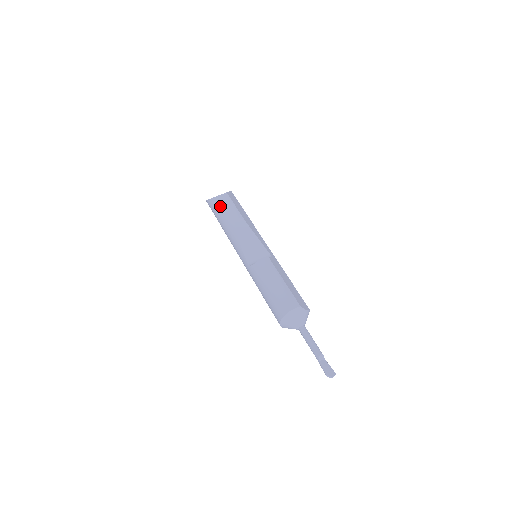
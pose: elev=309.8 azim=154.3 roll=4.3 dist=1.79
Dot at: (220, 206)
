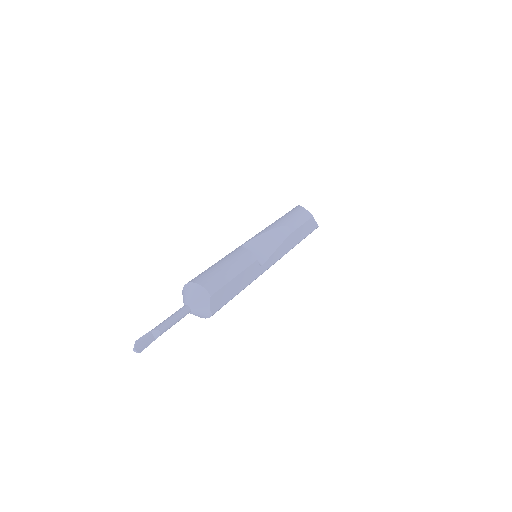
Dot at: (295, 212)
